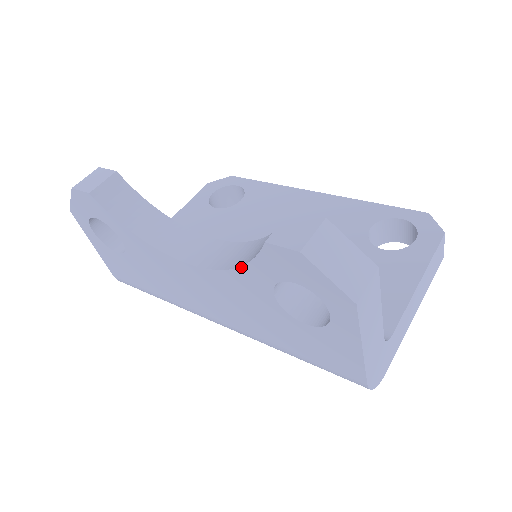
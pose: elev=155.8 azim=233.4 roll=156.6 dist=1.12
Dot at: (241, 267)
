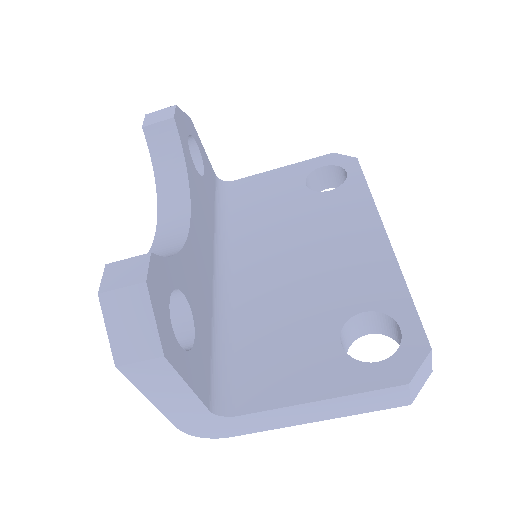
Dot at: occluded
